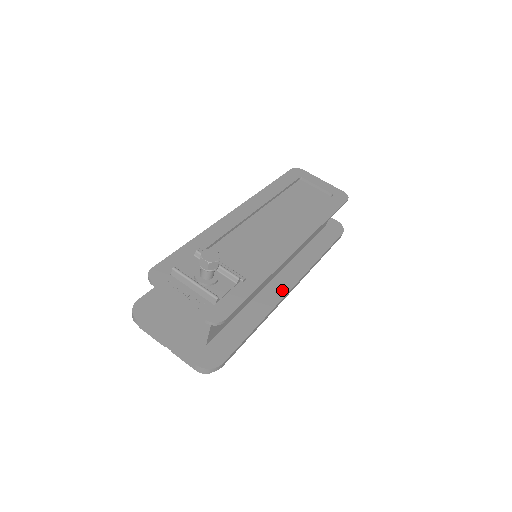
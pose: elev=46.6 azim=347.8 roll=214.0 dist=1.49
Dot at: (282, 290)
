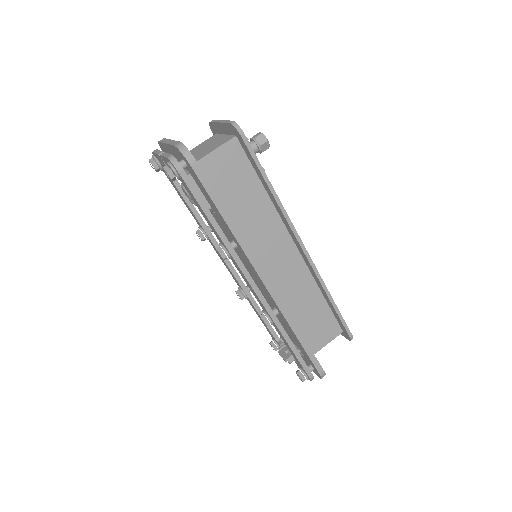
Dot at: occluded
